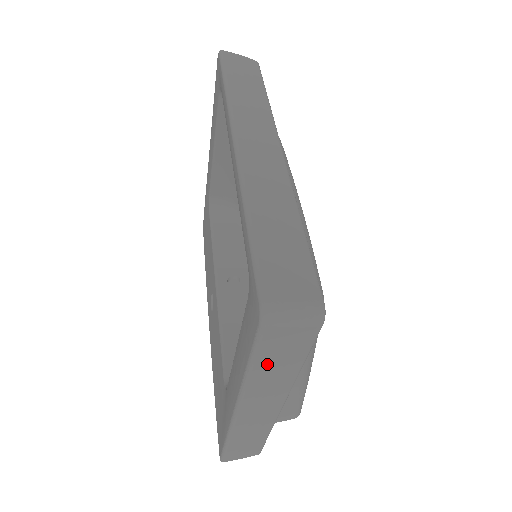
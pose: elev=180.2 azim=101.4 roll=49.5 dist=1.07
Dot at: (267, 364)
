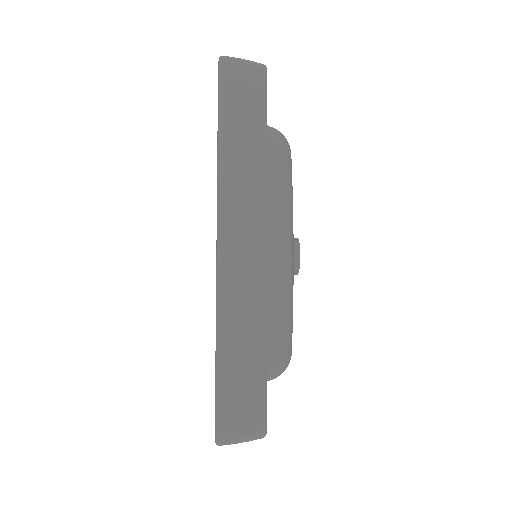
Dot at: occluded
